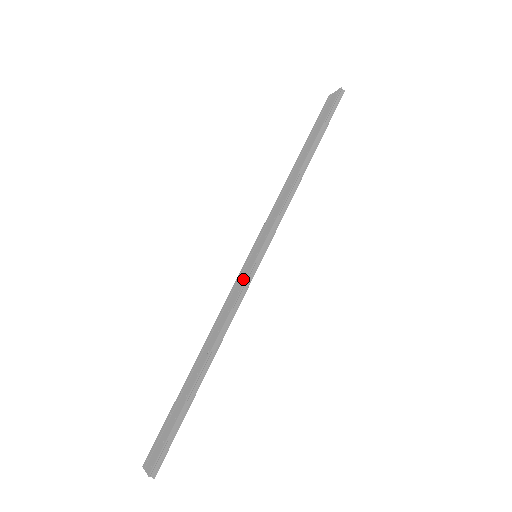
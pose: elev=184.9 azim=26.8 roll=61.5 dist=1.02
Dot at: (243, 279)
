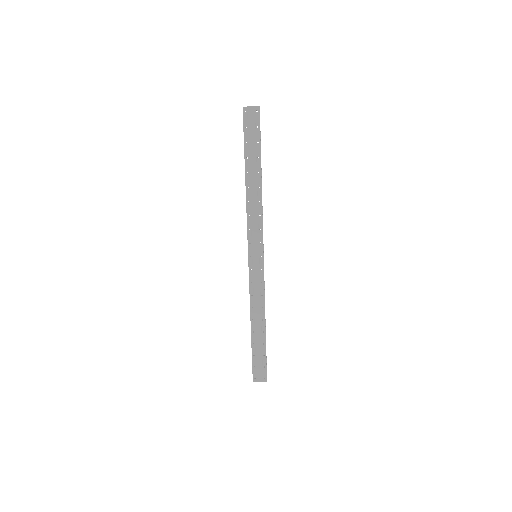
Dot at: (260, 275)
